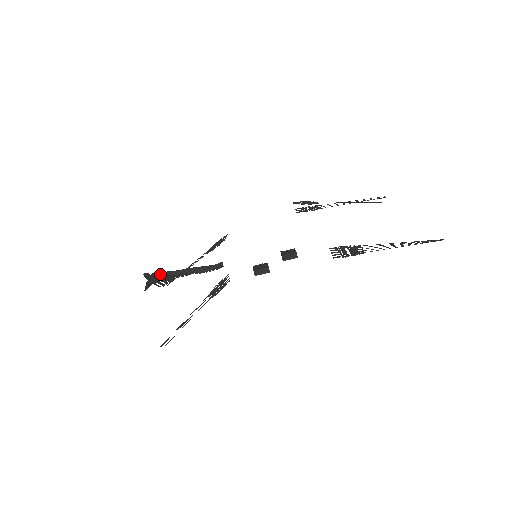
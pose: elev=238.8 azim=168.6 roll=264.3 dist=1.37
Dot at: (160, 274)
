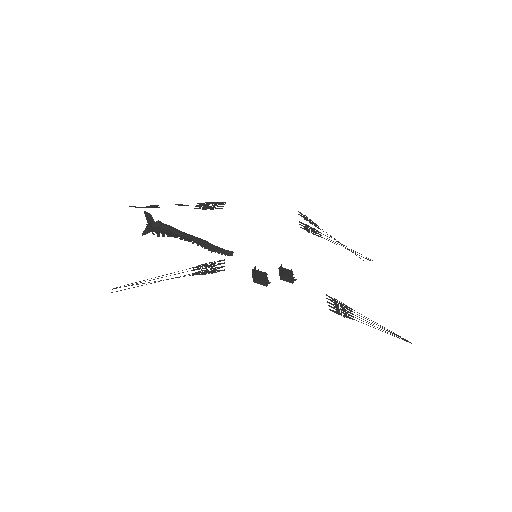
Dot at: (168, 227)
